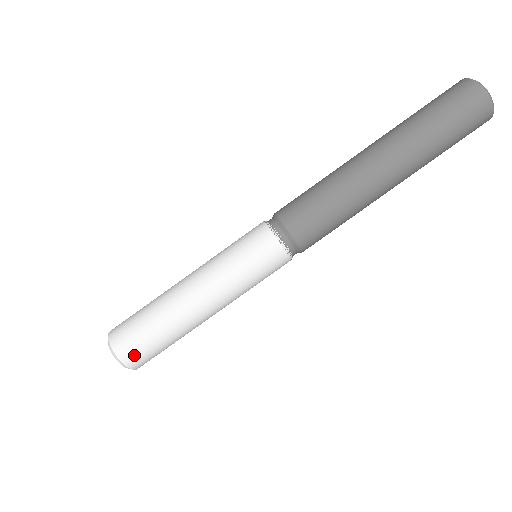
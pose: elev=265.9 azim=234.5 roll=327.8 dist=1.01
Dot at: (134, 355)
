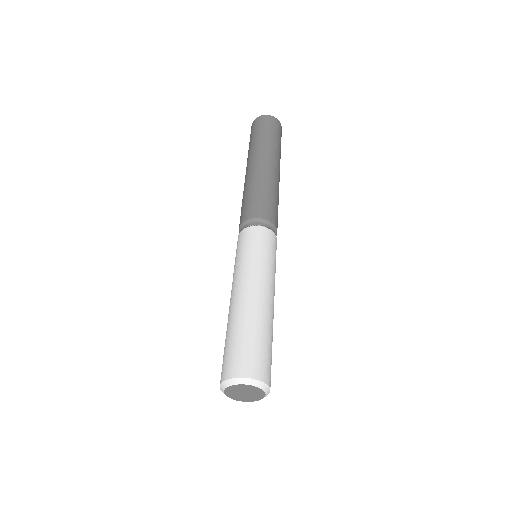
Dot at: (264, 368)
